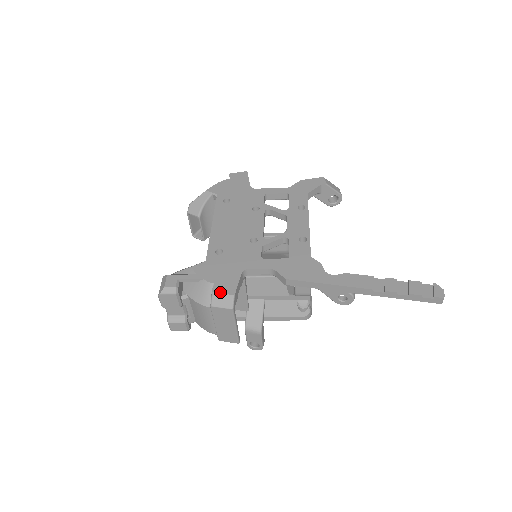
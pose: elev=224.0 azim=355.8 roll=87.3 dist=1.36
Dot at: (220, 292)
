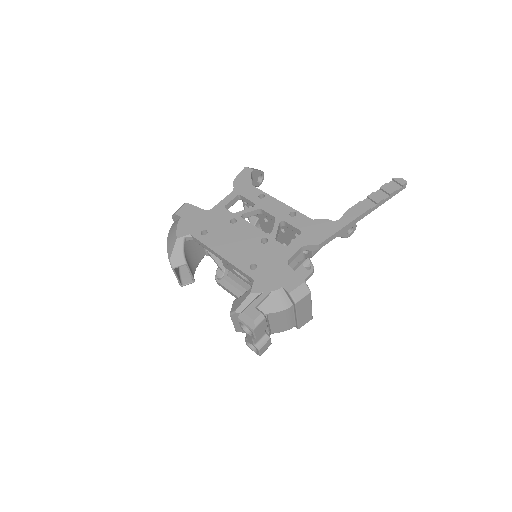
Dot at: (294, 288)
